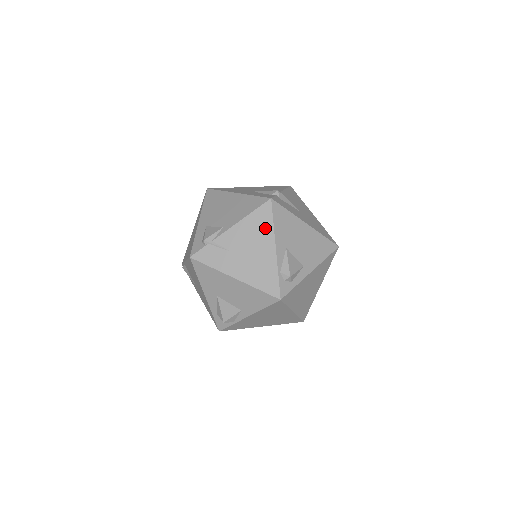
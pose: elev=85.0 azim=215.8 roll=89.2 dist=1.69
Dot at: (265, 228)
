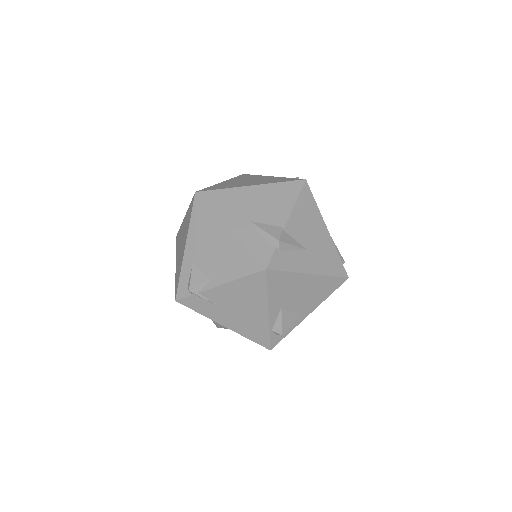
Dot at: (257, 294)
